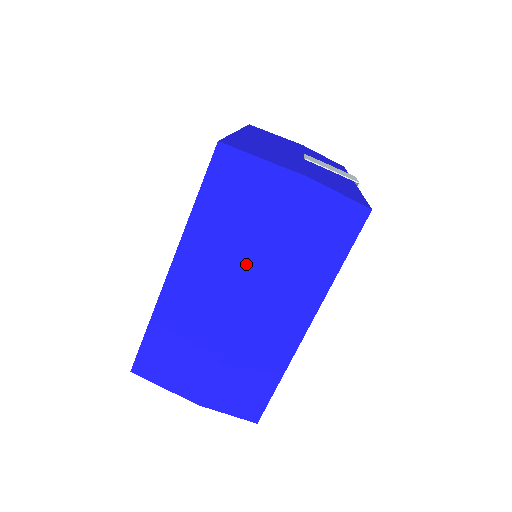
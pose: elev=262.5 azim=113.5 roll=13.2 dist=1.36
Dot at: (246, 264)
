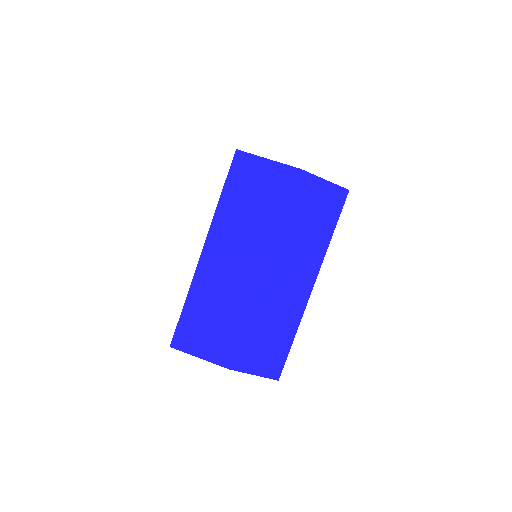
Dot at: (262, 240)
